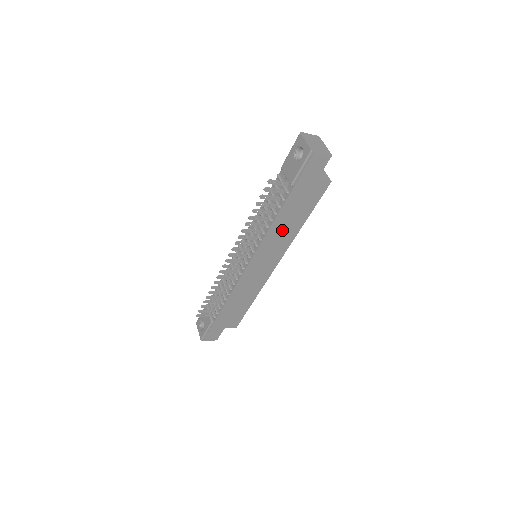
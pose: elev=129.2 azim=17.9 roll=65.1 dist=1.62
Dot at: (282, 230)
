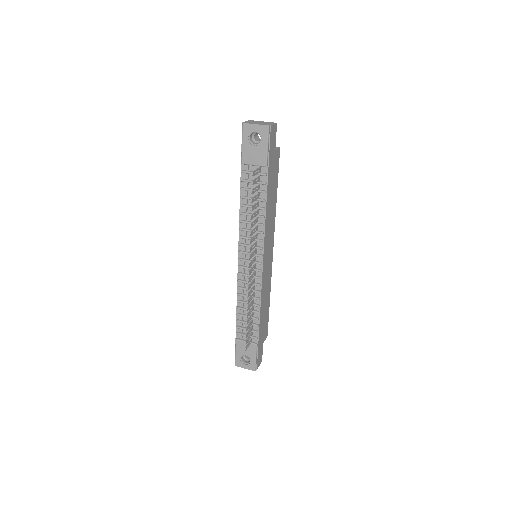
Dot at: (270, 213)
